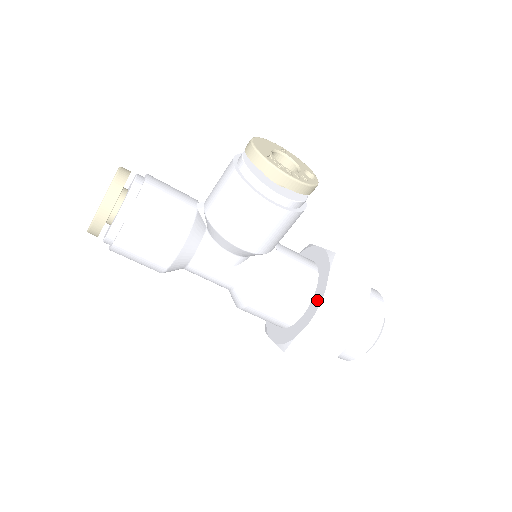
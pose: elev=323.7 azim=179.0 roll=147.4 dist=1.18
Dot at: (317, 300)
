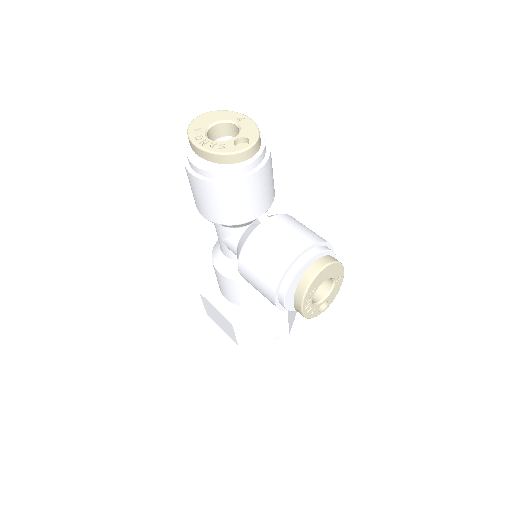
Dot at: (242, 314)
